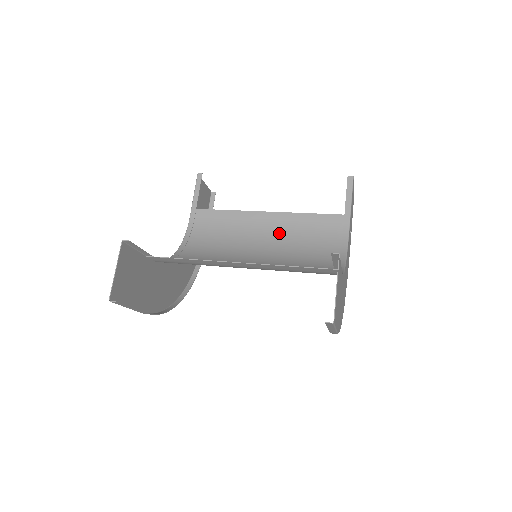
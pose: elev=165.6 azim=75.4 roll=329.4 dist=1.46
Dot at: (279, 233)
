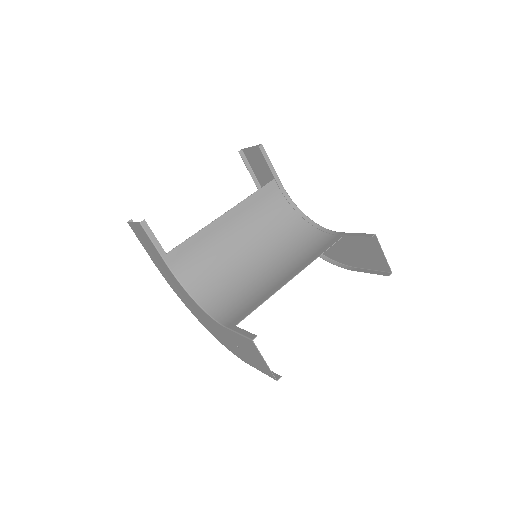
Dot at: (245, 224)
